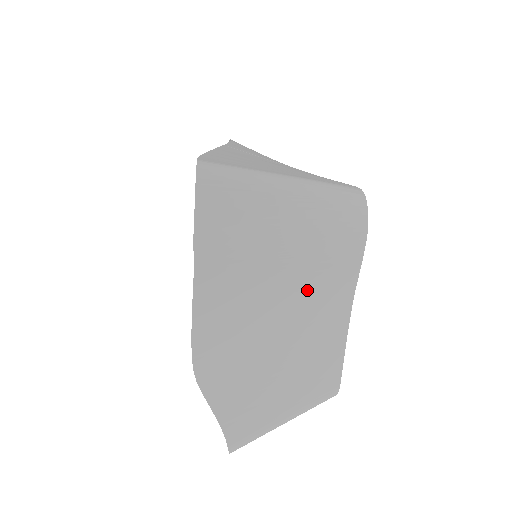
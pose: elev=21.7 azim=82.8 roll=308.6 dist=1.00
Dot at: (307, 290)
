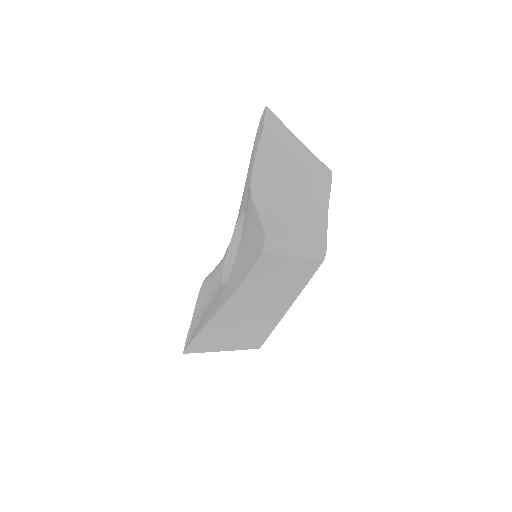
Dot at: (306, 183)
